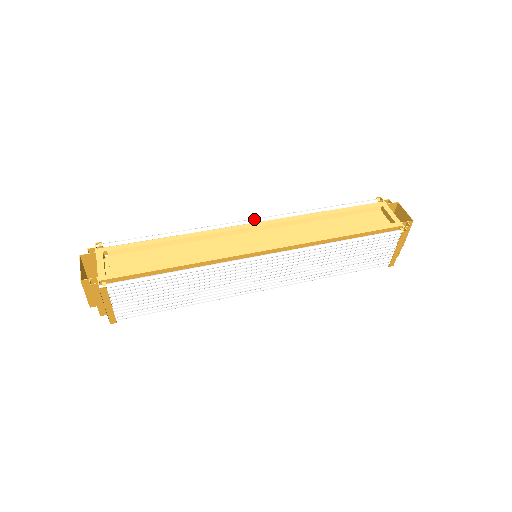
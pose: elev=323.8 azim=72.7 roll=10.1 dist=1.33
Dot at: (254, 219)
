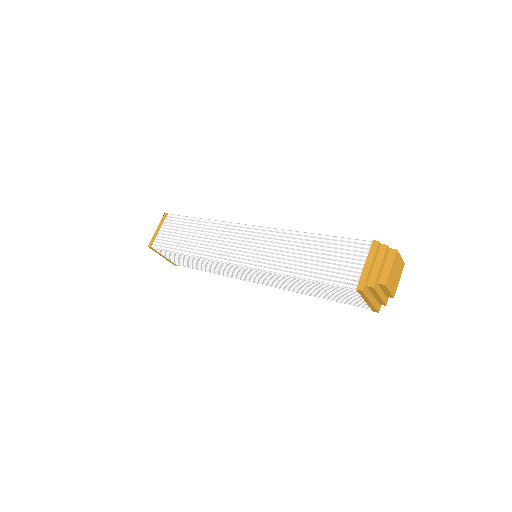
Dot at: occluded
